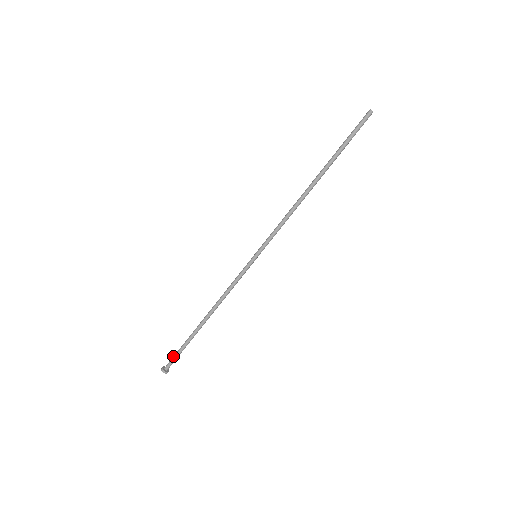
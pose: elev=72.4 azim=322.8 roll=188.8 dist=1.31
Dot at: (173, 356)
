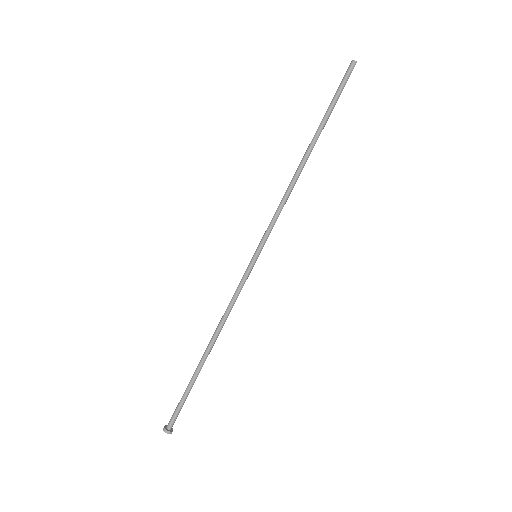
Dot at: occluded
